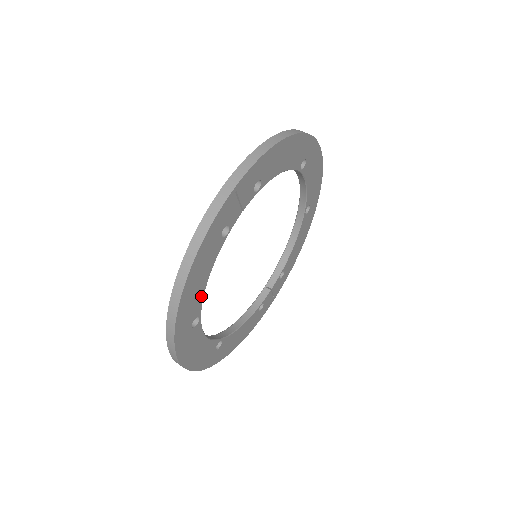
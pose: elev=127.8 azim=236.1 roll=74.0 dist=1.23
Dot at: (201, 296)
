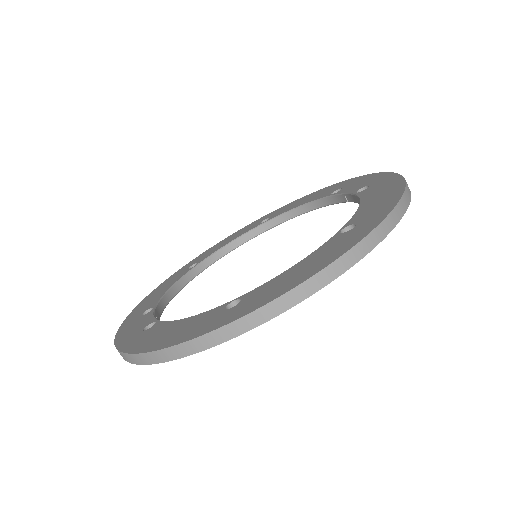
Dot at: (181, 288)
